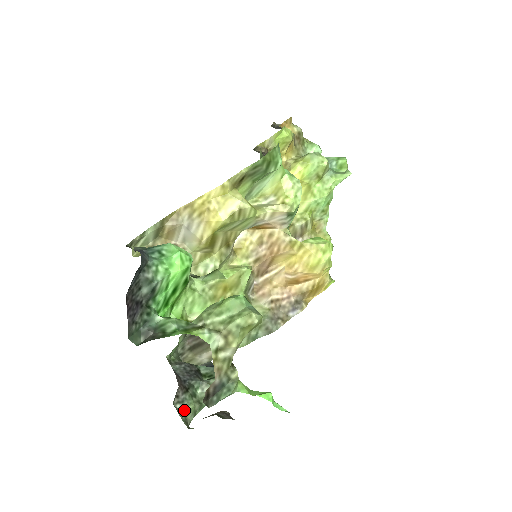
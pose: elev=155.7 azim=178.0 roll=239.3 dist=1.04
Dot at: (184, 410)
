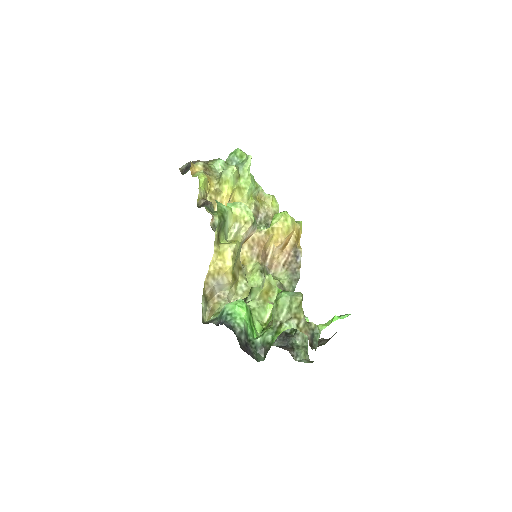
Dot at: (302, 358)
